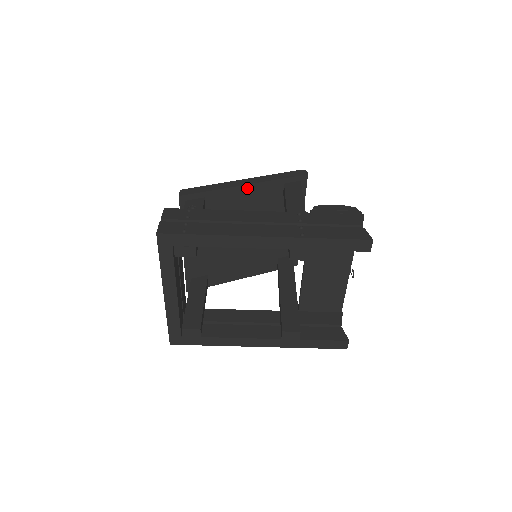
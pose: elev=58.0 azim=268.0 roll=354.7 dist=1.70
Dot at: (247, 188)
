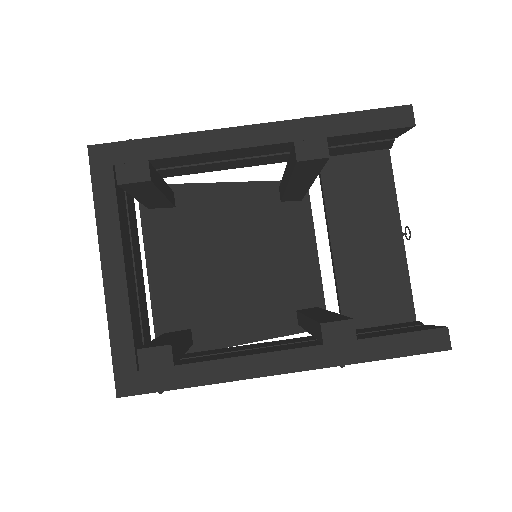
Dot at: (230, 188)
